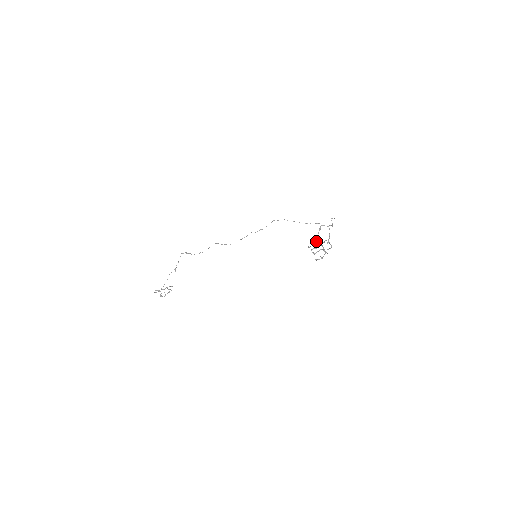
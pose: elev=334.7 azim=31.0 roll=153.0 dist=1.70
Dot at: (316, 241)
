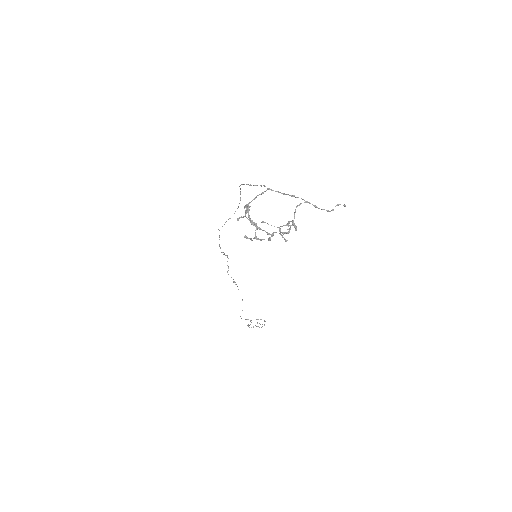
Dot at: (245, 206)
